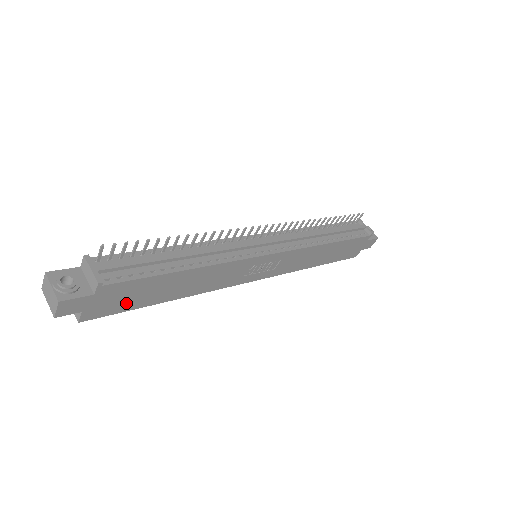
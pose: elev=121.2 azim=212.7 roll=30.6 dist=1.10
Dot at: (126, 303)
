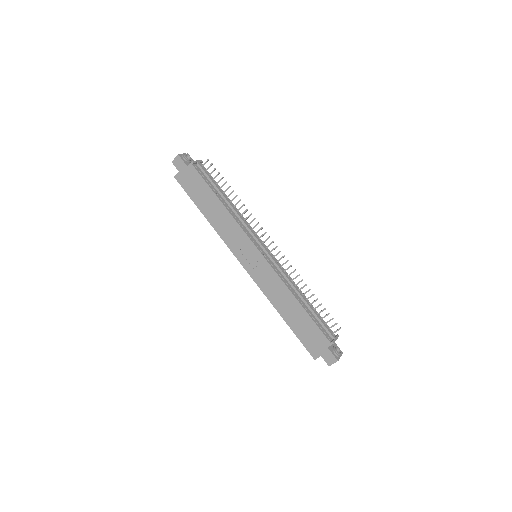
Dot at: (192, 190)
